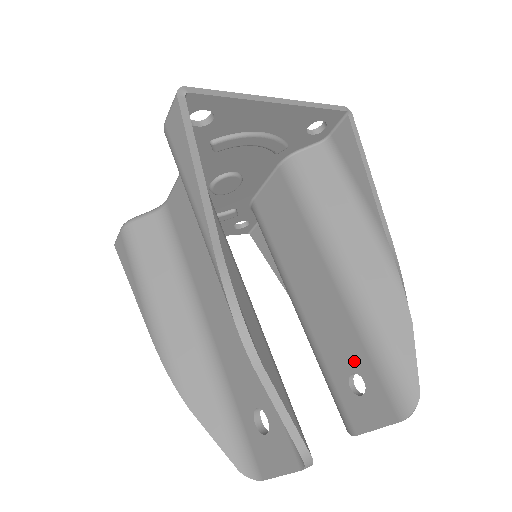
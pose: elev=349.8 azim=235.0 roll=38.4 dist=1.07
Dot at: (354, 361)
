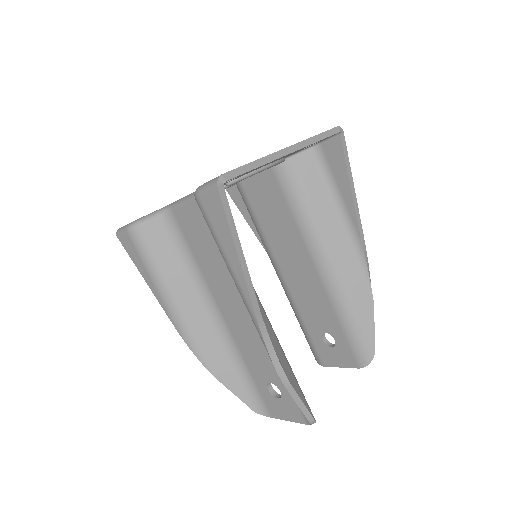
Dot at: (328, 327)
